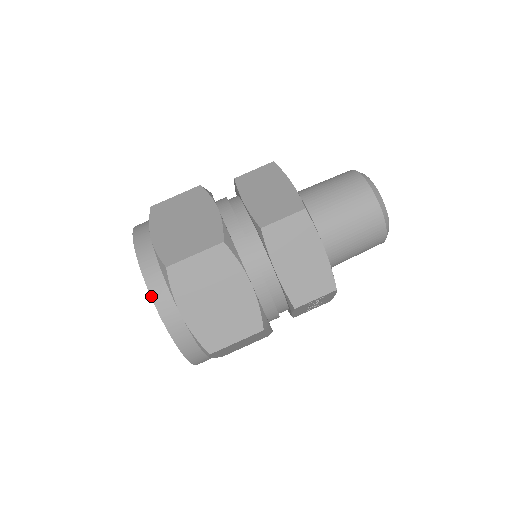
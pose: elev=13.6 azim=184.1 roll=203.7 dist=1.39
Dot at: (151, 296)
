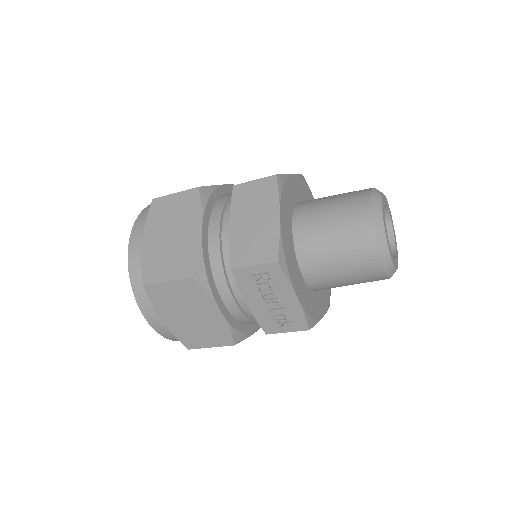
Dot at: (135, 223)
